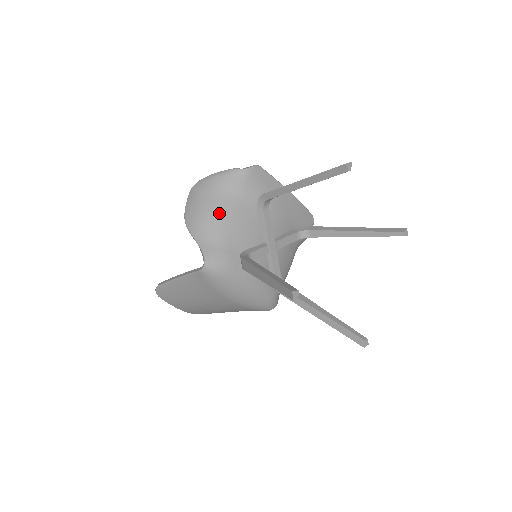
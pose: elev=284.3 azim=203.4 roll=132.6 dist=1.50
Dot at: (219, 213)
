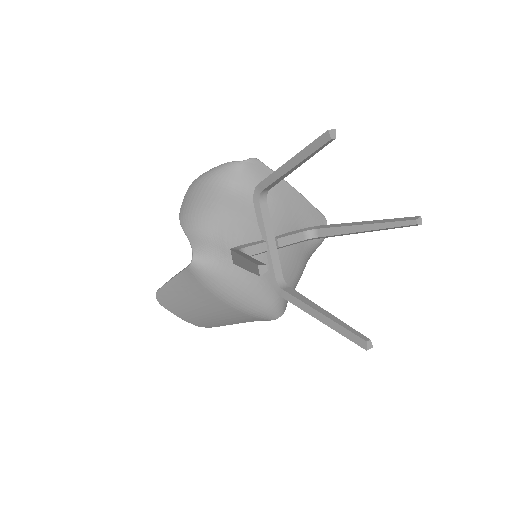
Dot at: (212, 207)
